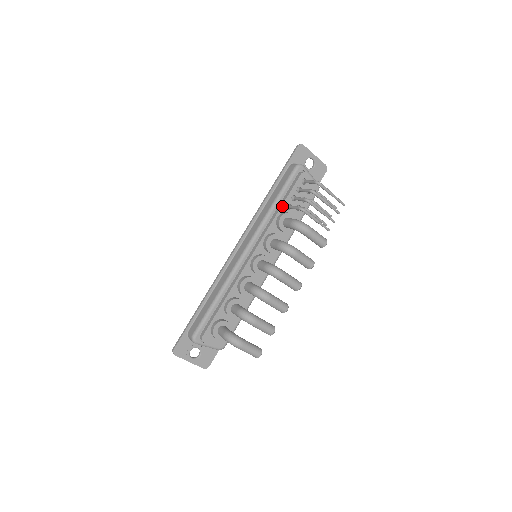
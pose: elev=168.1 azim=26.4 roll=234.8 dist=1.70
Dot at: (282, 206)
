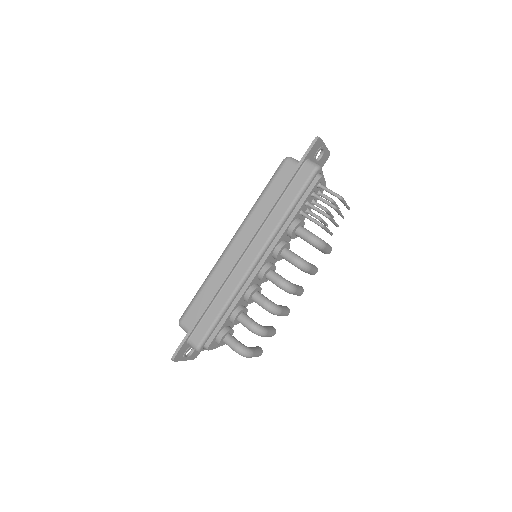
Dot at: (296, 214)
